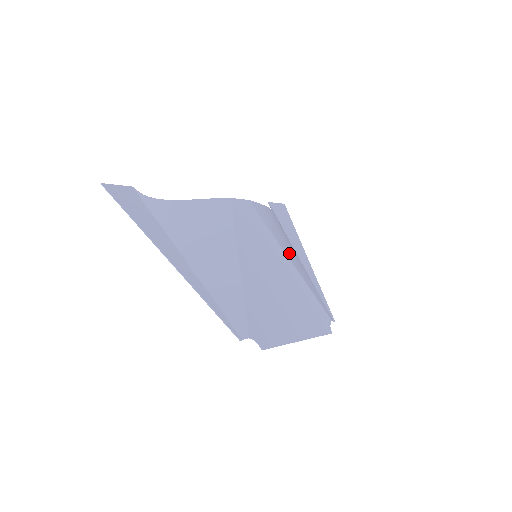
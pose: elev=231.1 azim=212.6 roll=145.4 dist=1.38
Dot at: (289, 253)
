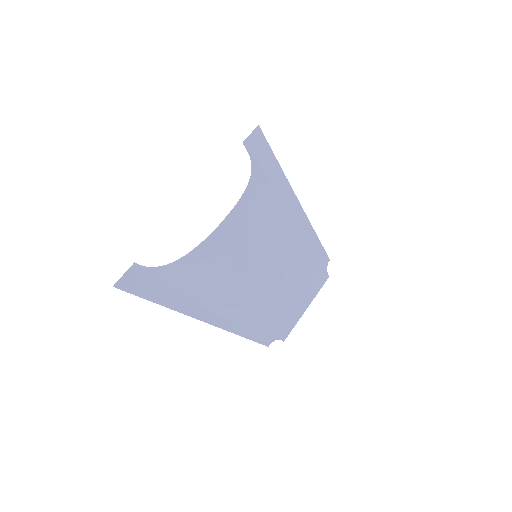
Dot at: (281, 228)
